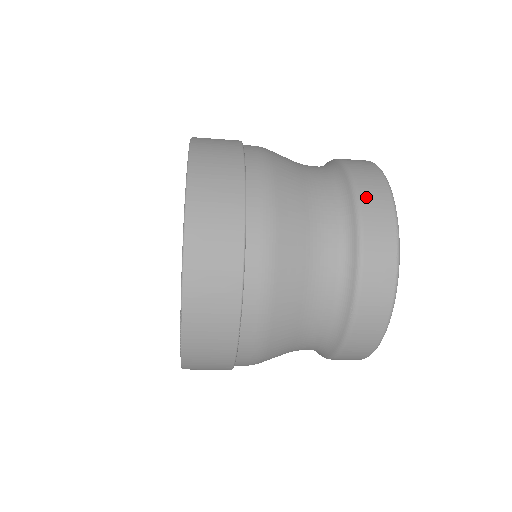
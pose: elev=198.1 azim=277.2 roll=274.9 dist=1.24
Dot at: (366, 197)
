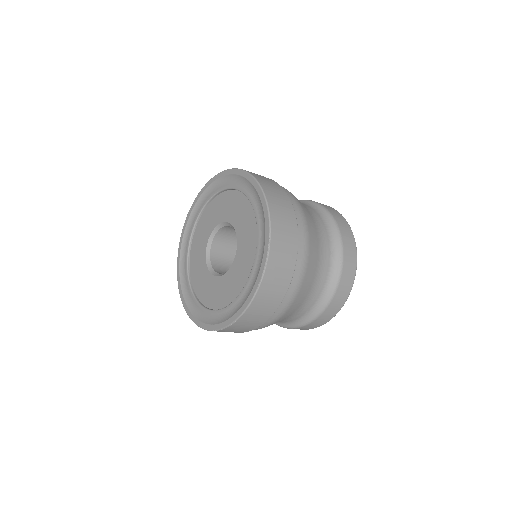
Dot at: (325, 206)
